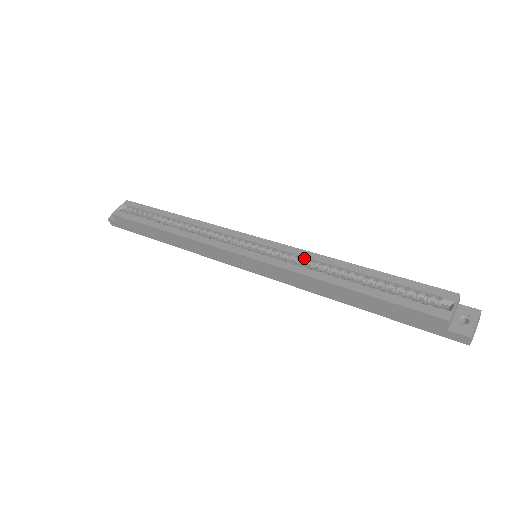
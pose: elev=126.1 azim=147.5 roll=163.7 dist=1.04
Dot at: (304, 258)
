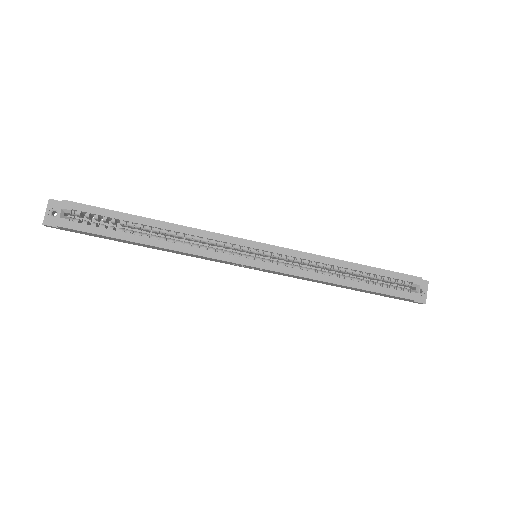
Dot at: (307, 260)
